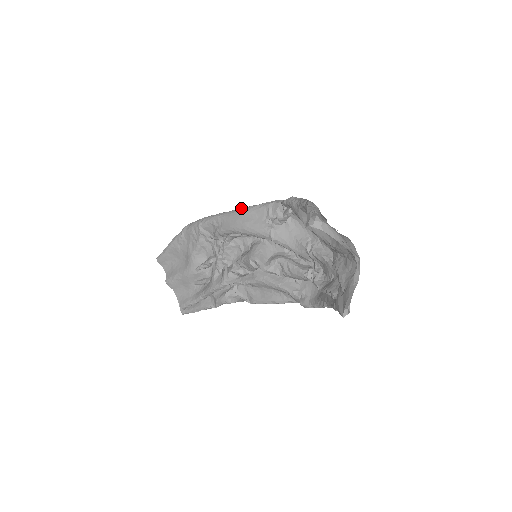
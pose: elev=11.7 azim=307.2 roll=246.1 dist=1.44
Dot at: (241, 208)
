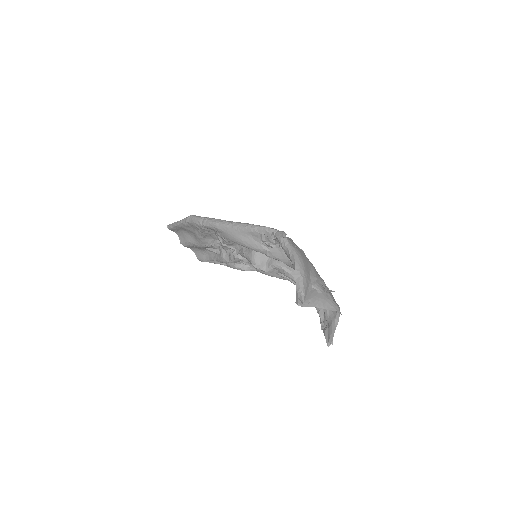
Dot at: (236, 224)
